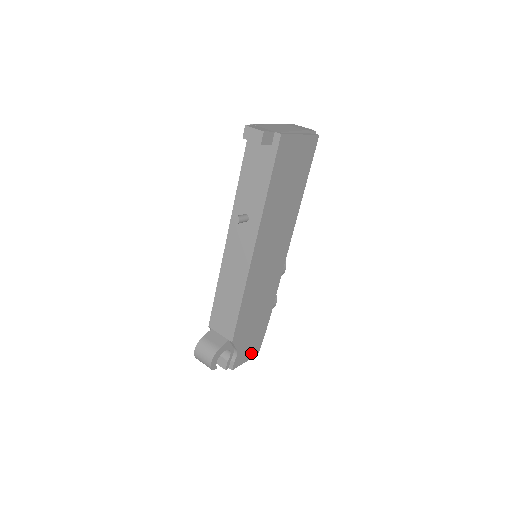
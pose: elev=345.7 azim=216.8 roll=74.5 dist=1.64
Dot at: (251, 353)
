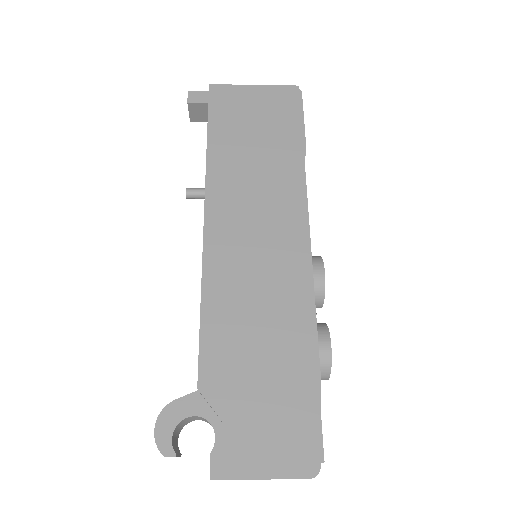
Dot at: (285, 460)
